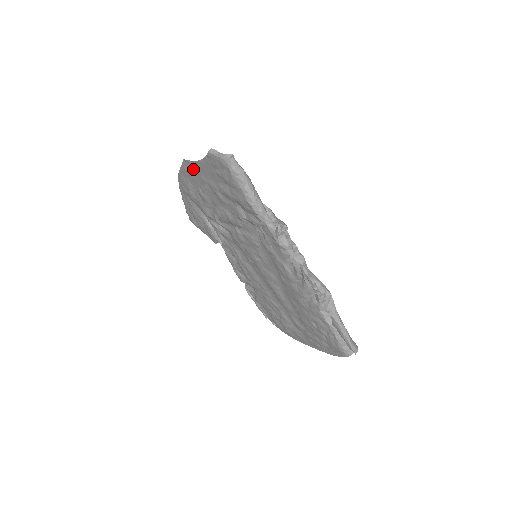
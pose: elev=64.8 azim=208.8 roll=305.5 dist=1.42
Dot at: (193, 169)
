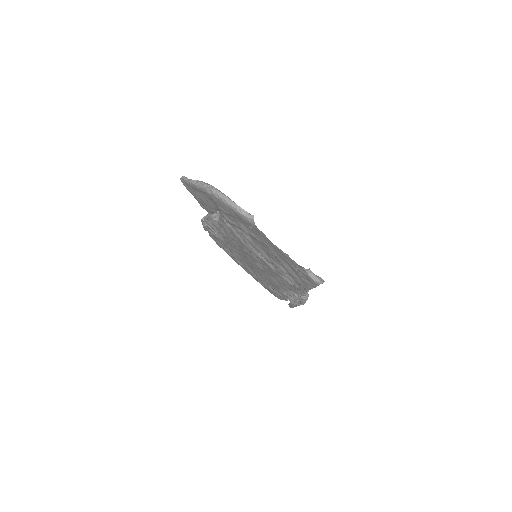
Dot at: (259, 232)
